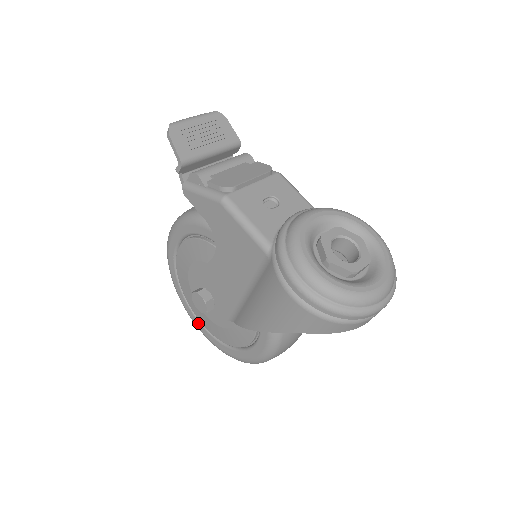
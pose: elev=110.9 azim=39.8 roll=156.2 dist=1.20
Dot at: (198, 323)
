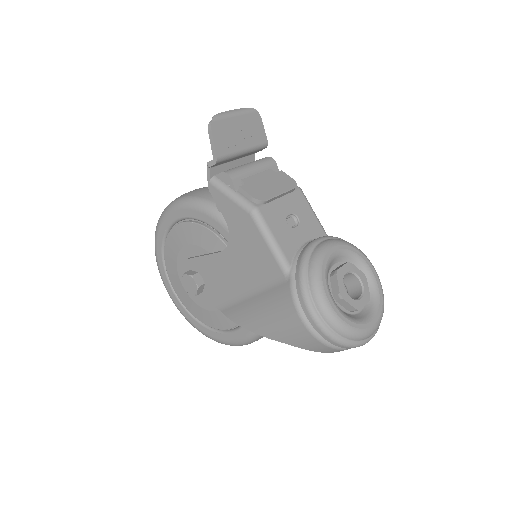
Dot at: (172, 293)
